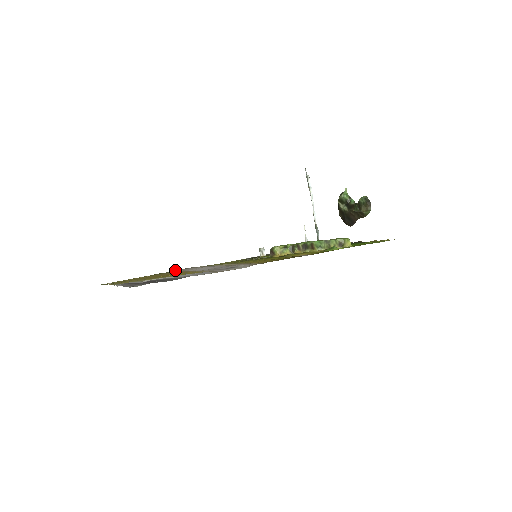
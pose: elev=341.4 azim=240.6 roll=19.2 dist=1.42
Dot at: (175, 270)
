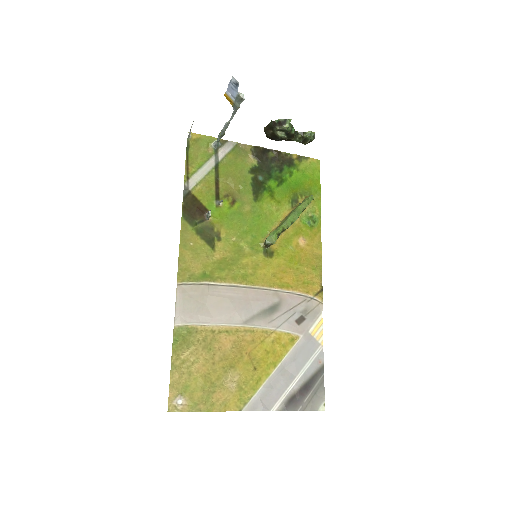
Dot at: (180, 319)
